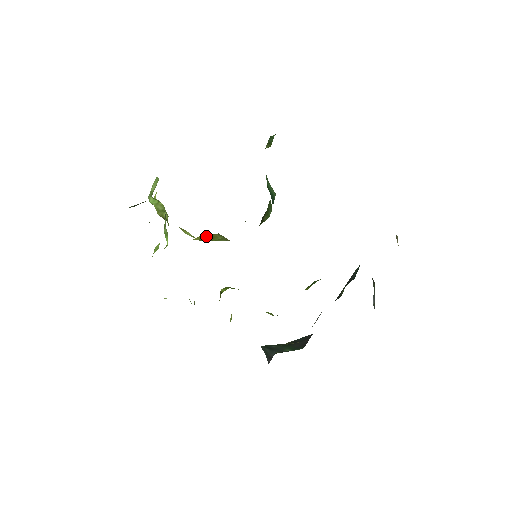
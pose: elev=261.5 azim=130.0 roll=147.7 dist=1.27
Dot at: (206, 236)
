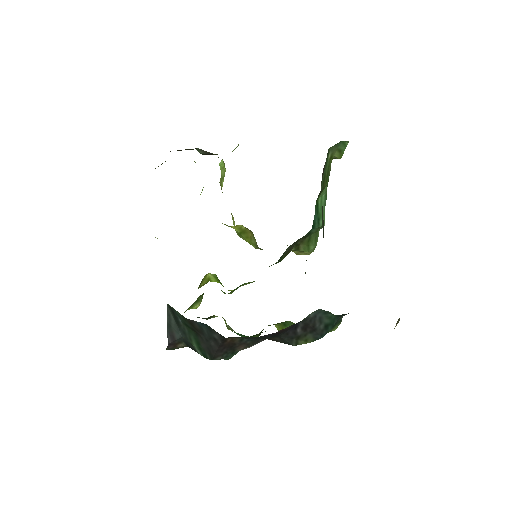
Dot at: (243, 230)
